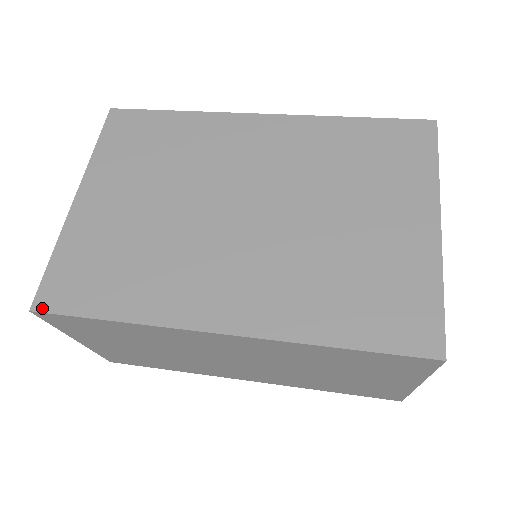
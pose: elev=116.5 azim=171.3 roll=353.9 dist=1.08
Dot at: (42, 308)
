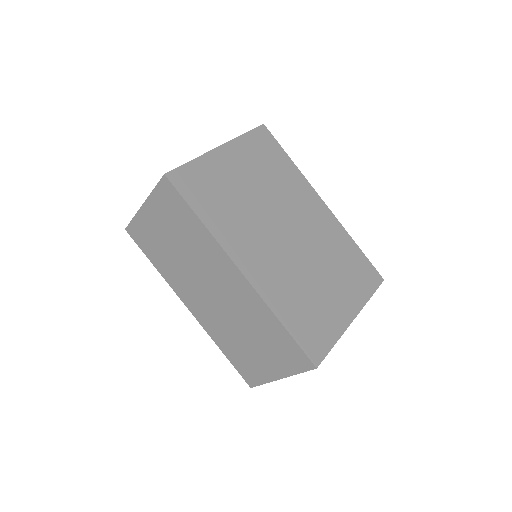
Dot at: (171, 179)
